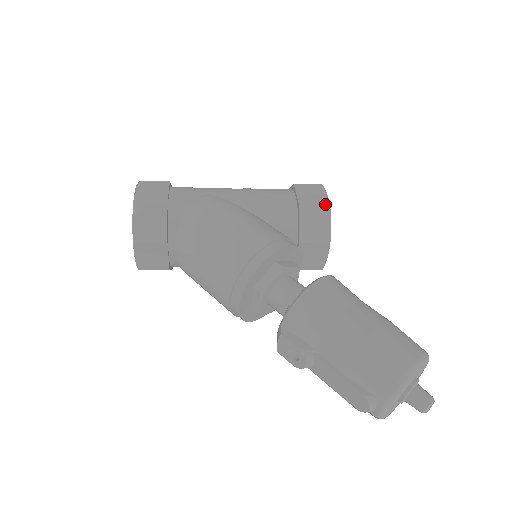
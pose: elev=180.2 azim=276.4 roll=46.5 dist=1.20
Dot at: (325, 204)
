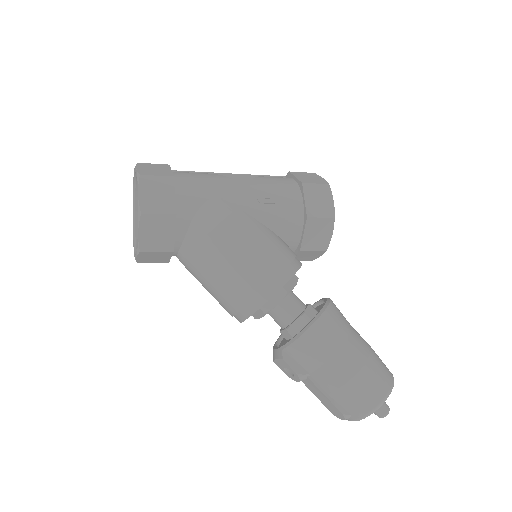
Dot at: (331, 216)
